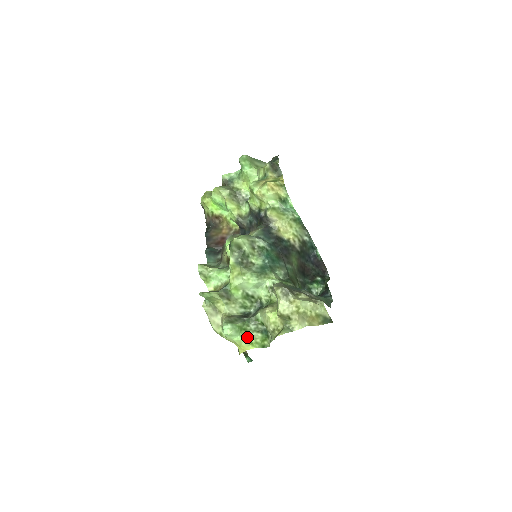
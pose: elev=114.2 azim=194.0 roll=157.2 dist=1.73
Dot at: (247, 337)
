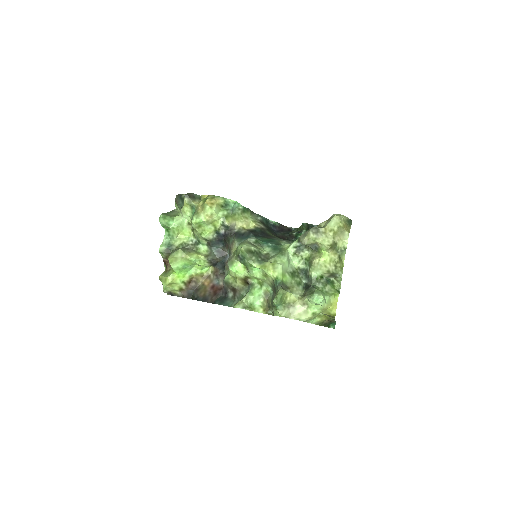
Dot at: (328, 294)
